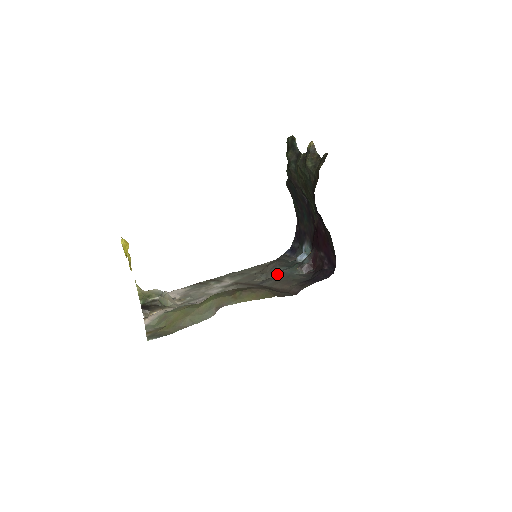
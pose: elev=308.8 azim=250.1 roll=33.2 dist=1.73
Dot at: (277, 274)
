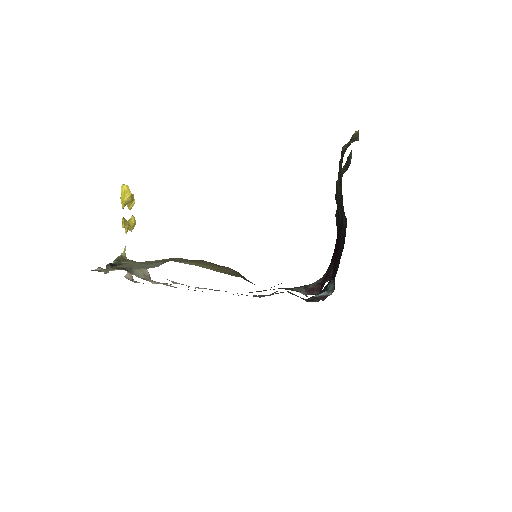
Dot at: occluded
